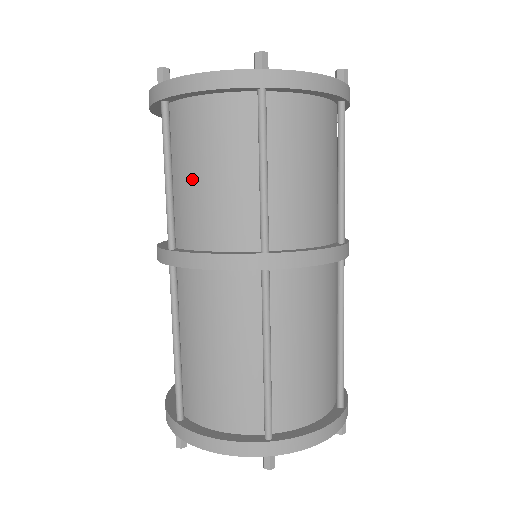
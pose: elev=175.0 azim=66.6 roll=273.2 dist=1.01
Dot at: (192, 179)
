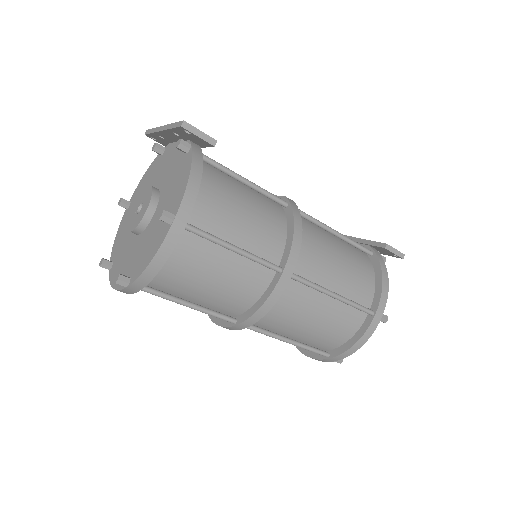
Dot at: occluded
